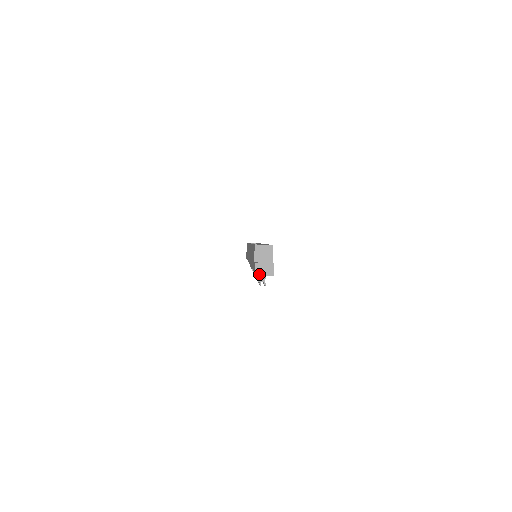
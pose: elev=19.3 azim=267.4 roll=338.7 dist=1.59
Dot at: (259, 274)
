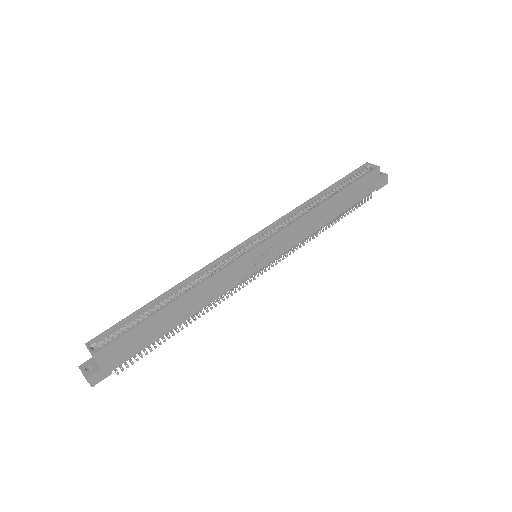
Dot at: occluded
